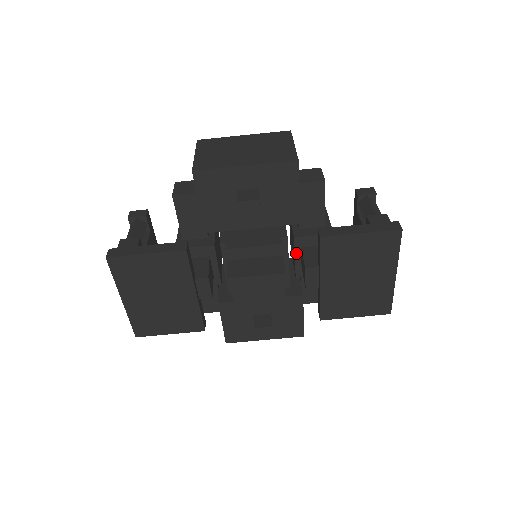
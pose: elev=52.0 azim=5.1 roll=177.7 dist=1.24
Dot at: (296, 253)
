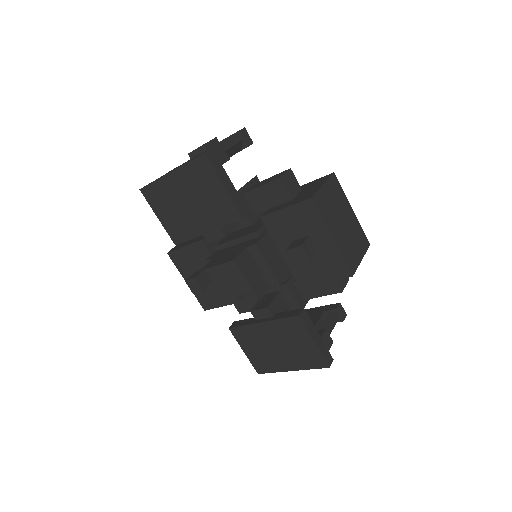
Dot at: (273, 288)
